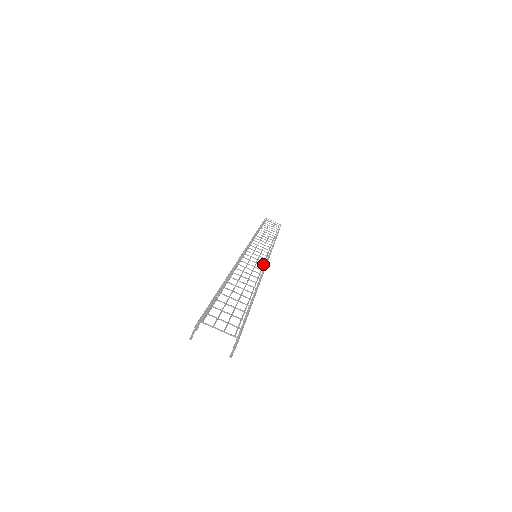
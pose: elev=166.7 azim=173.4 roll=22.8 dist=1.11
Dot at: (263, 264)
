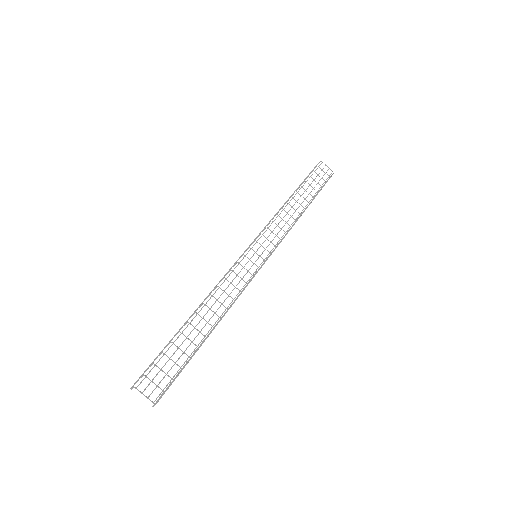
Dot at: (247, 281)
